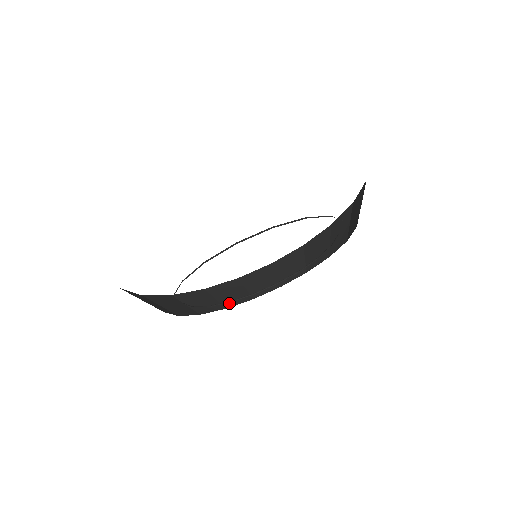
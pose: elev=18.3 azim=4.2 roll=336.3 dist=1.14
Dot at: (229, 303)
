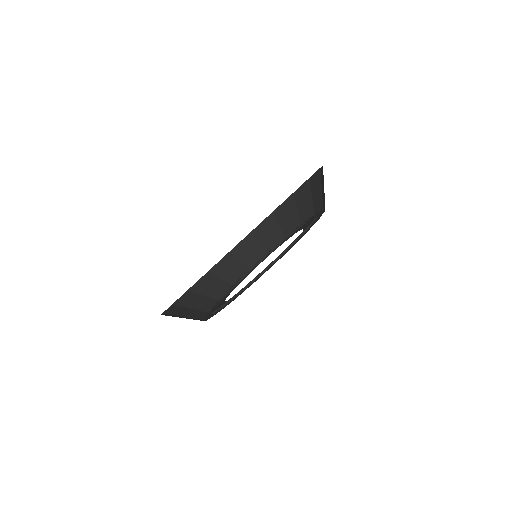
Dot at: (218, 295)
